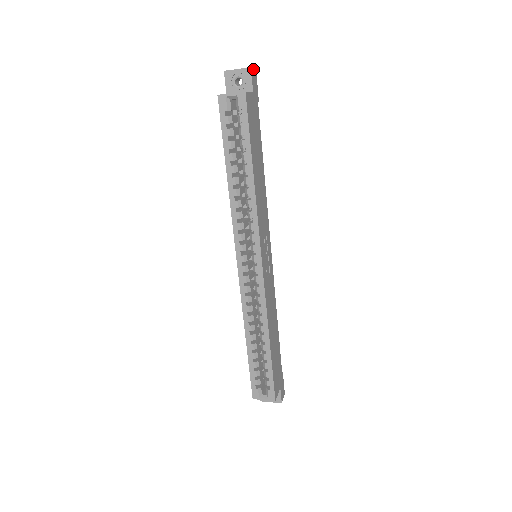
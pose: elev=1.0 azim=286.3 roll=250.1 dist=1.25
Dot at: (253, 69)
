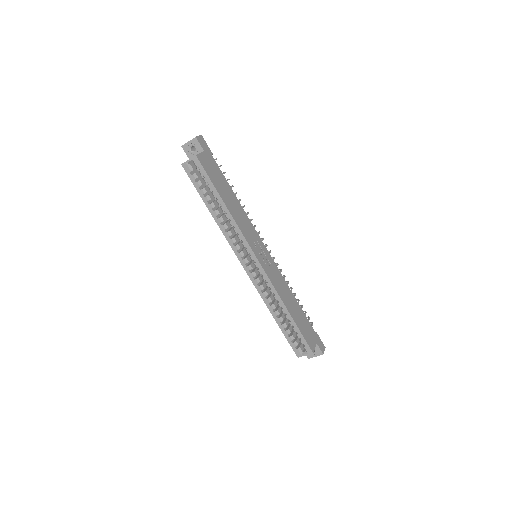
Dot at: (199, 136)
